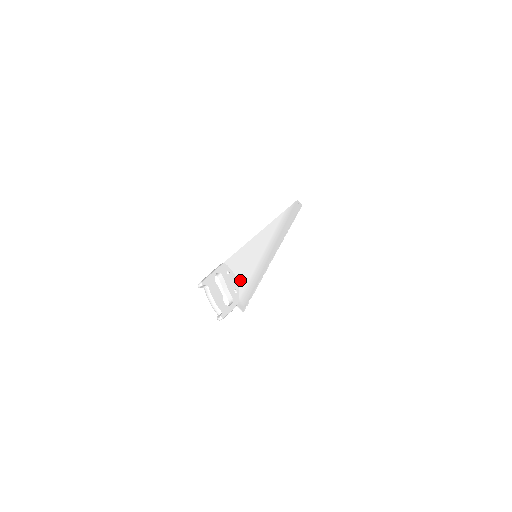
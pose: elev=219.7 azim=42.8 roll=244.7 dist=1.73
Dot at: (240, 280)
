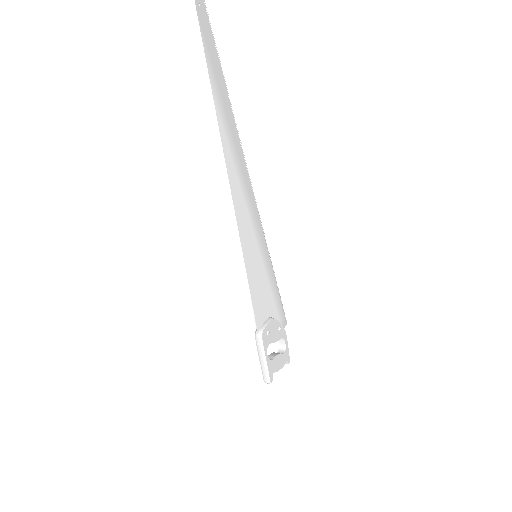
Dot at: (270, 310)
